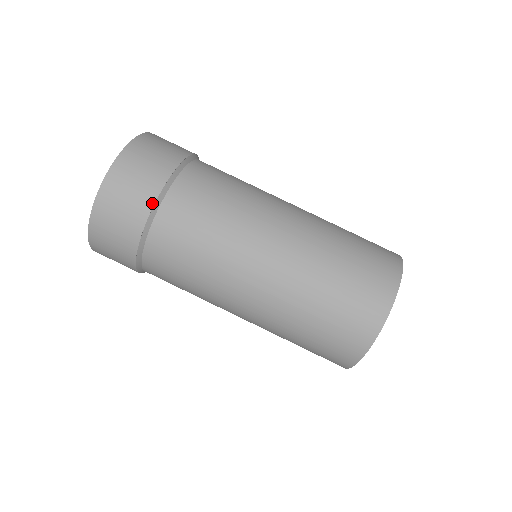
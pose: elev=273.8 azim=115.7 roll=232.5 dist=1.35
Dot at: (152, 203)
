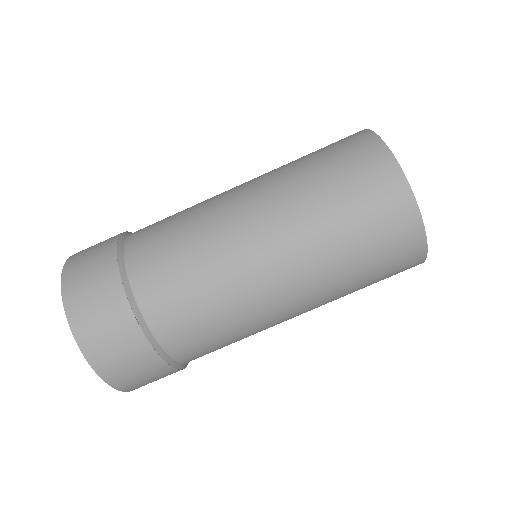
Dot at: (121, 289)
